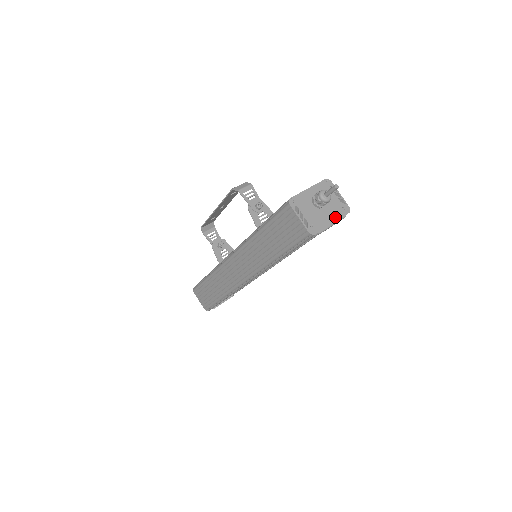
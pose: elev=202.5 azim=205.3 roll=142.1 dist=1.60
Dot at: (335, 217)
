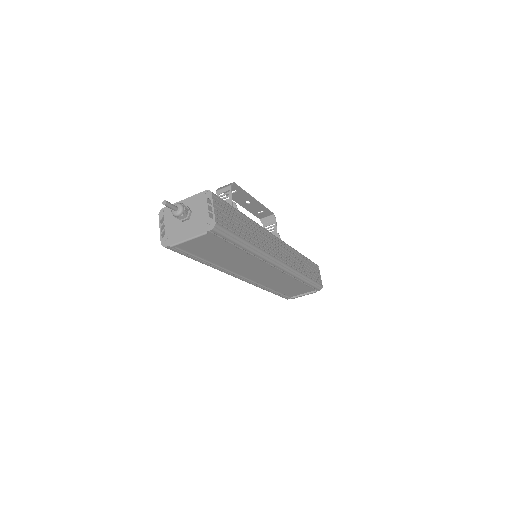
Dot at: (194, 232)
